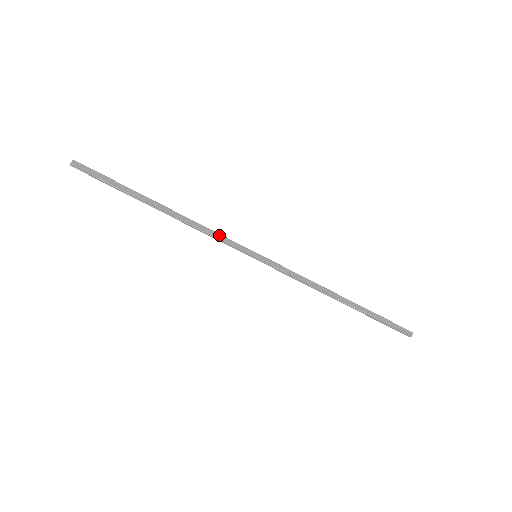
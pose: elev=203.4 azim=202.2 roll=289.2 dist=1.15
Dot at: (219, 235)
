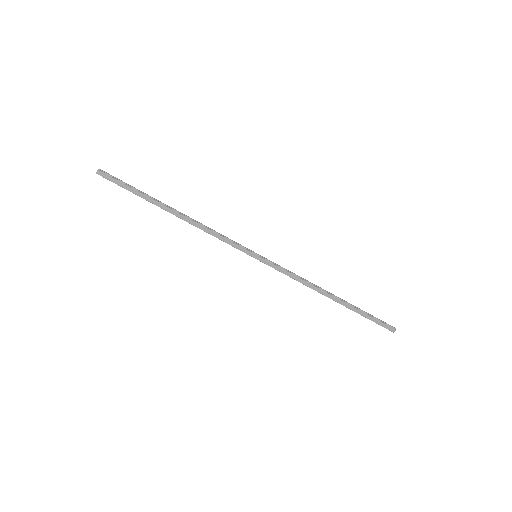
Dot at: (223, 238)
